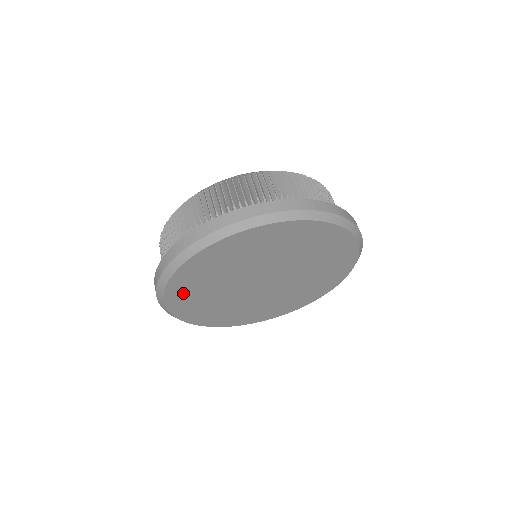
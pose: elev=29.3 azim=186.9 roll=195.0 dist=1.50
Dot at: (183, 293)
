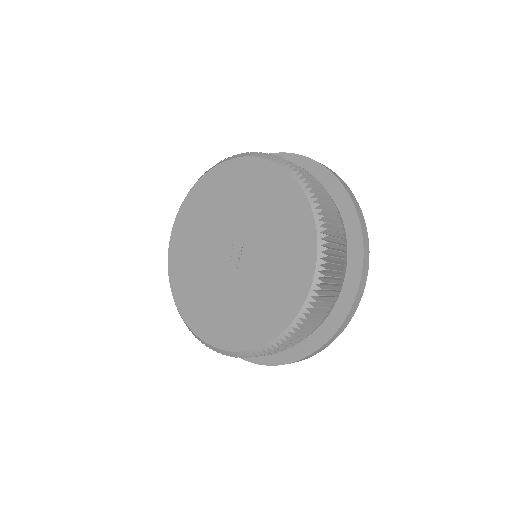
Dot at: occluded
